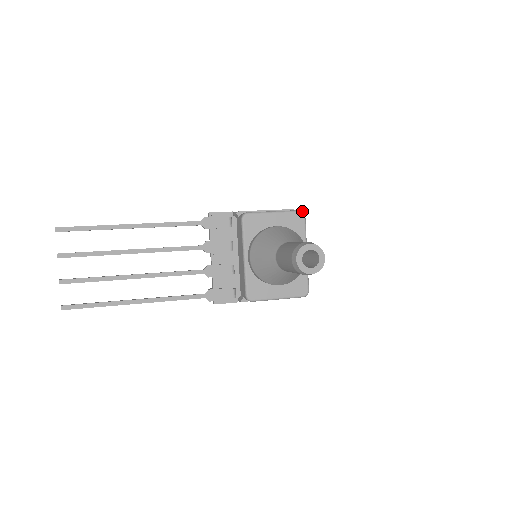
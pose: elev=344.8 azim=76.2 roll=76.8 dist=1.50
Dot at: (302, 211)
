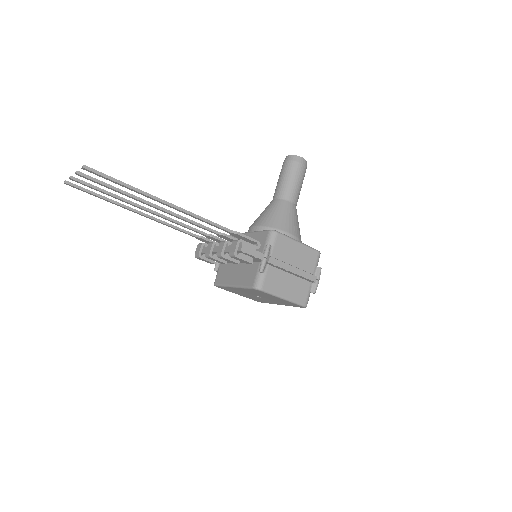
Dot at: occluded
